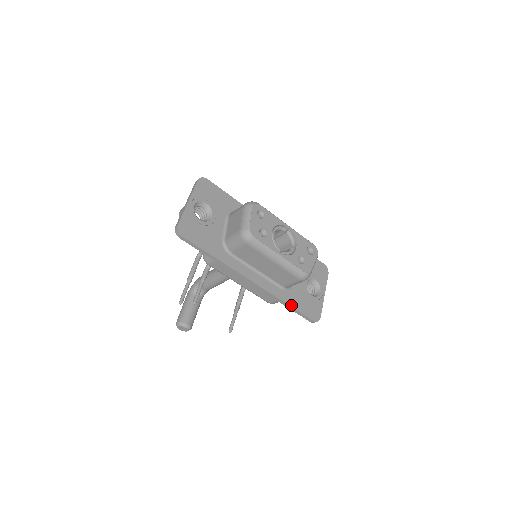
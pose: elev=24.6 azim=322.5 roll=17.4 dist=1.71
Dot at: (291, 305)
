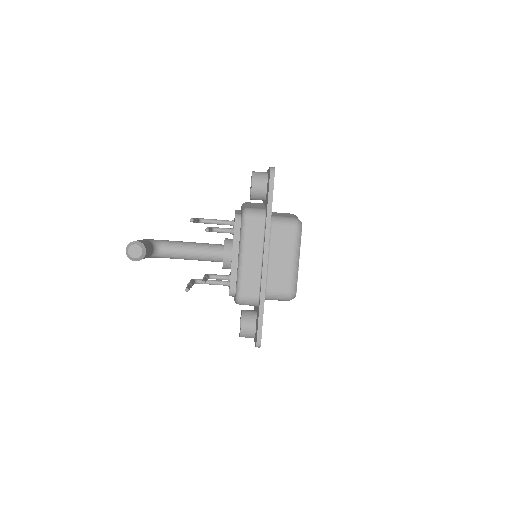
Dot at: occluded
